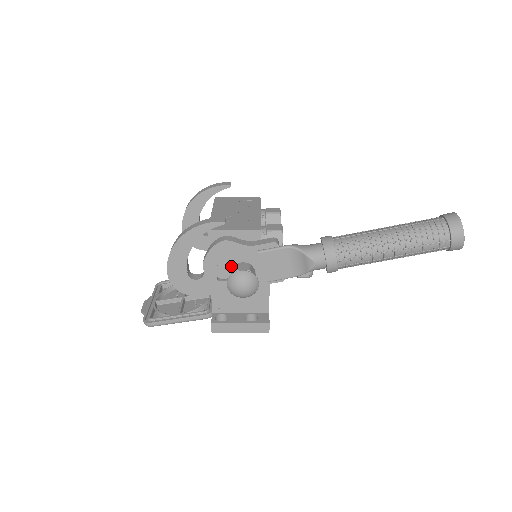
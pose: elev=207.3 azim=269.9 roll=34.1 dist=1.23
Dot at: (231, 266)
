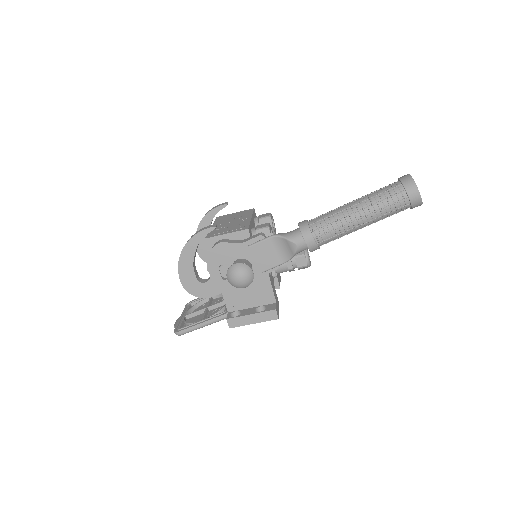
Dot at: (230, 264)
